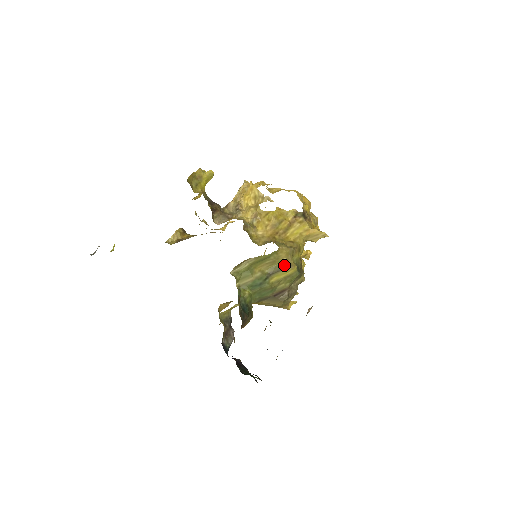
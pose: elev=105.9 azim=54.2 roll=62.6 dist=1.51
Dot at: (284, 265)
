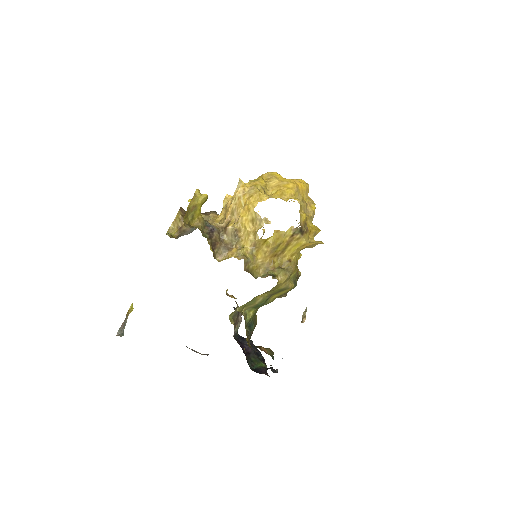
Dot at: (283, 289)
